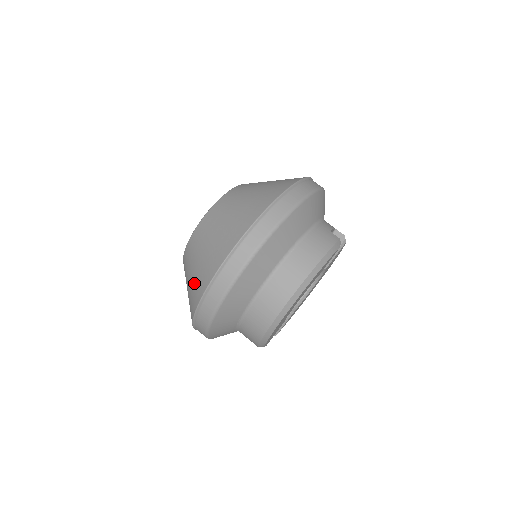
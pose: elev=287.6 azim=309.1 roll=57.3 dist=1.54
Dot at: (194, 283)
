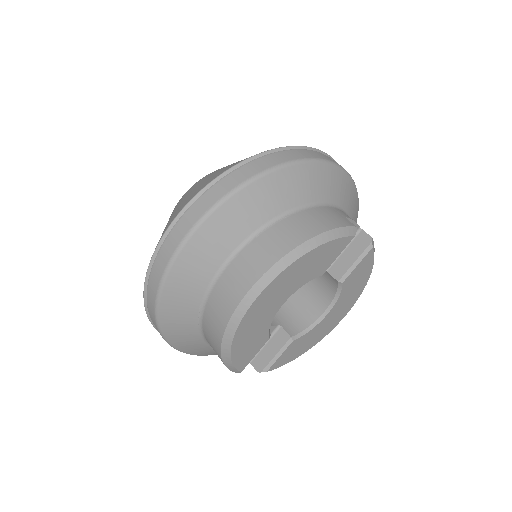
Dot at: occluded
